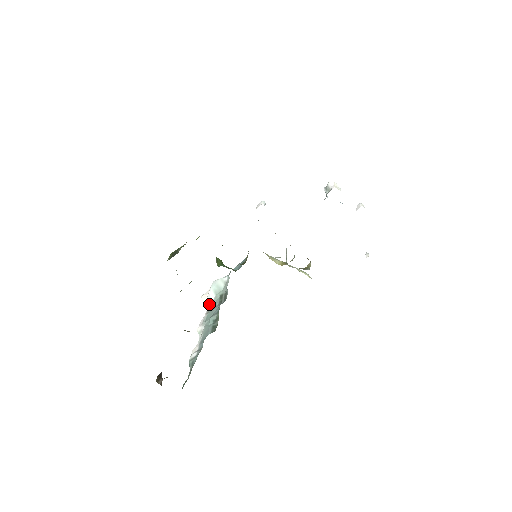
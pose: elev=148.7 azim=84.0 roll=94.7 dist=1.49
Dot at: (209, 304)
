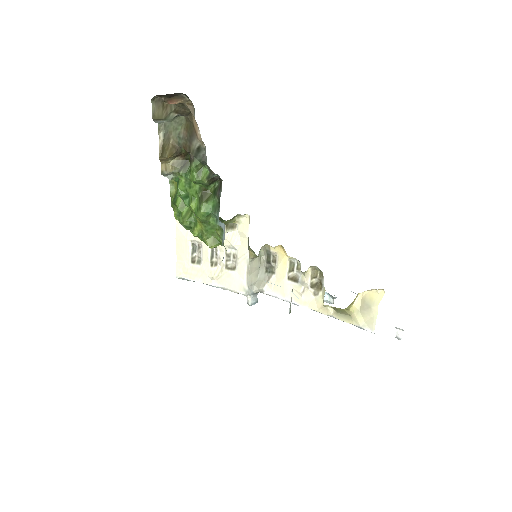
Dot at: occluded
